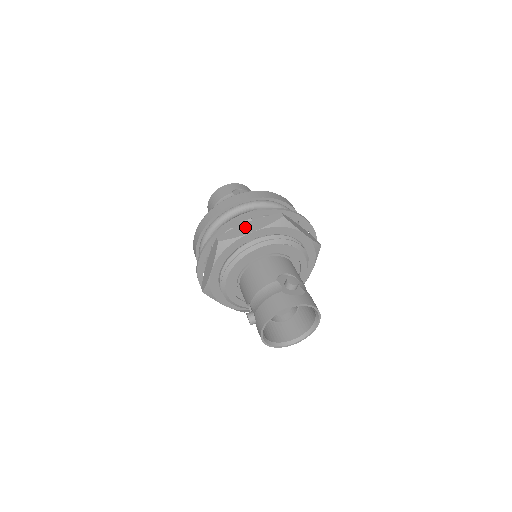
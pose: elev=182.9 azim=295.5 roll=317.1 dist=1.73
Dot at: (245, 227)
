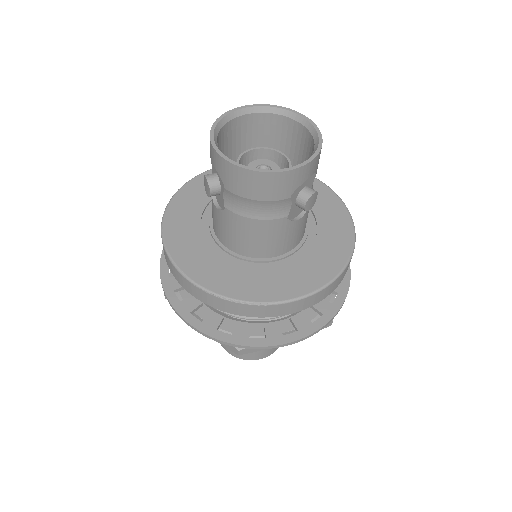
Dot at: occluded
